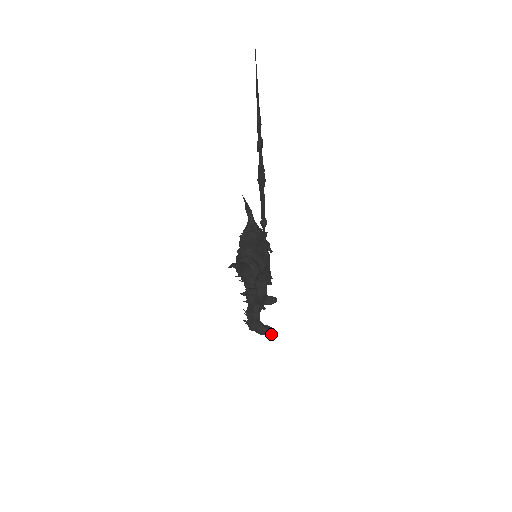
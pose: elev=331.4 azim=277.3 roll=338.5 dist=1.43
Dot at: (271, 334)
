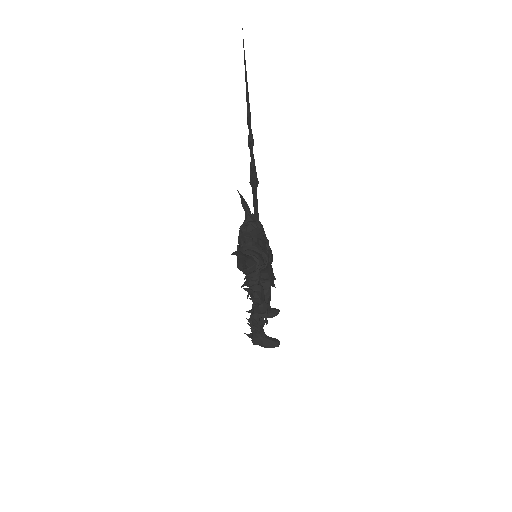
Dot at: (277, 346)
